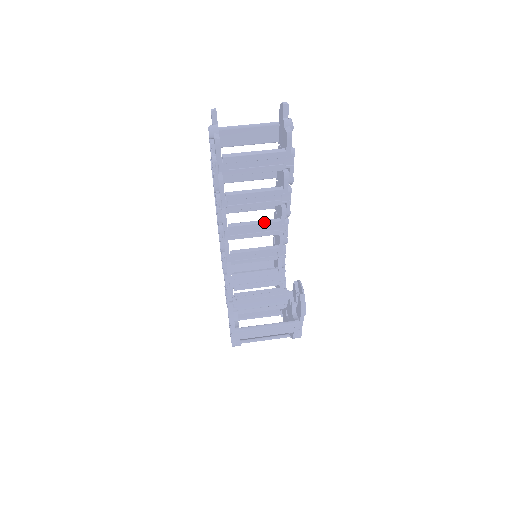
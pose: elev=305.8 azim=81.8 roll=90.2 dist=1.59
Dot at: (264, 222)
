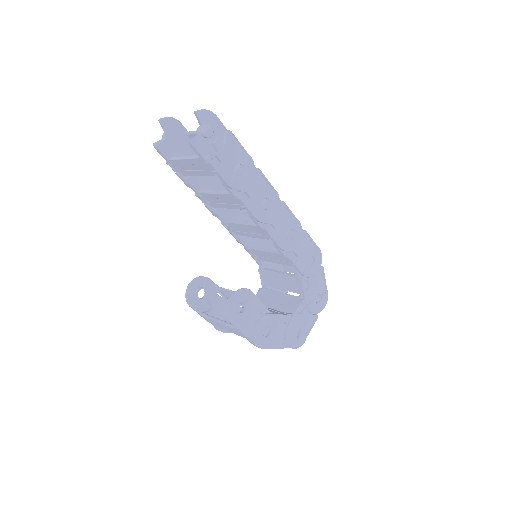
Dot at: (247, 224)
